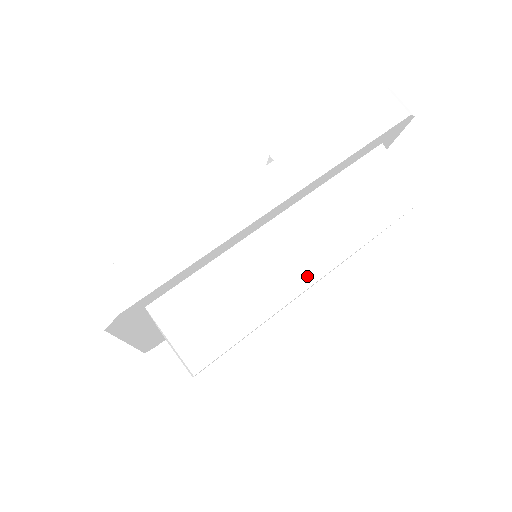
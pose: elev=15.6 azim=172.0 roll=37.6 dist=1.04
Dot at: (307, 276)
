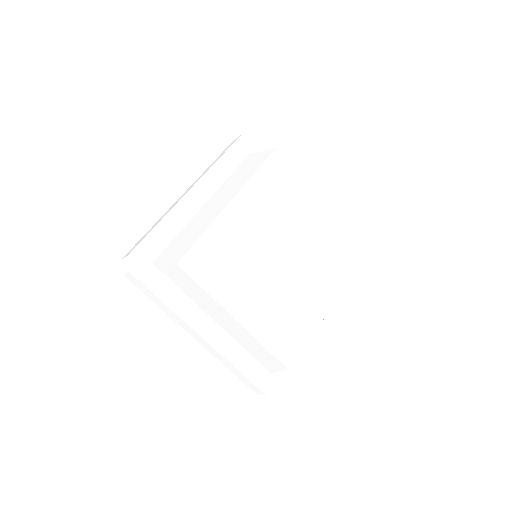
Dot at: (225, 203)
